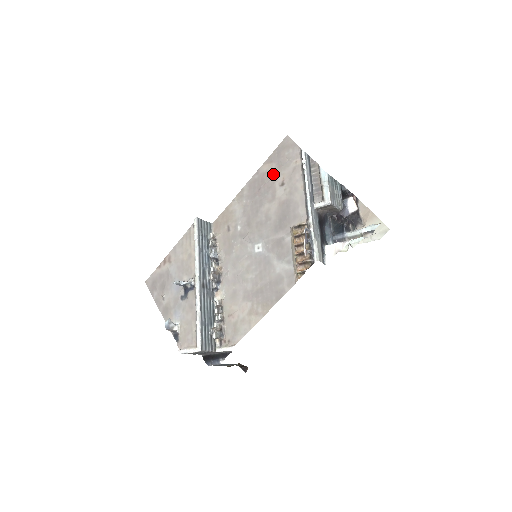
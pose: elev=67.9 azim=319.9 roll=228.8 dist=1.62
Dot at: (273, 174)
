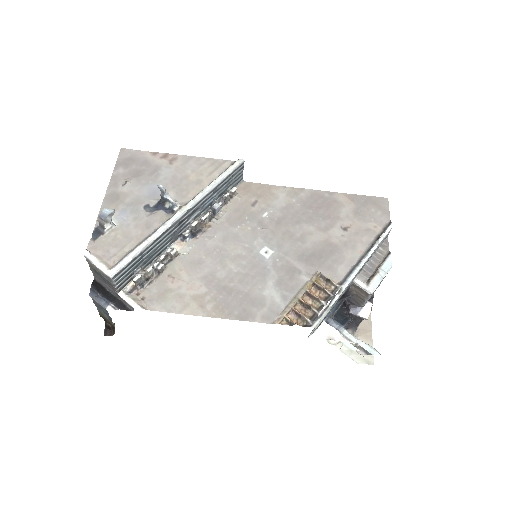
Dot at: (345, 211)
